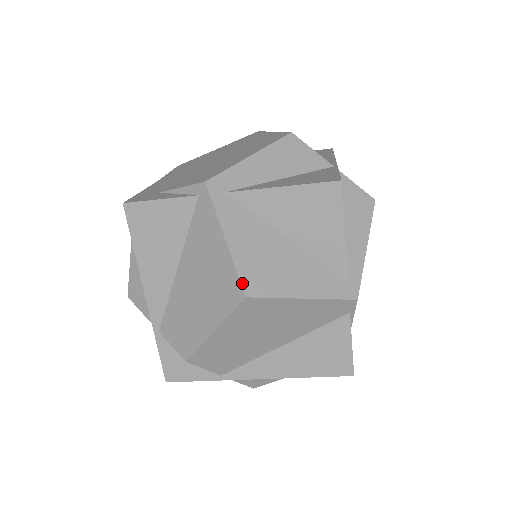
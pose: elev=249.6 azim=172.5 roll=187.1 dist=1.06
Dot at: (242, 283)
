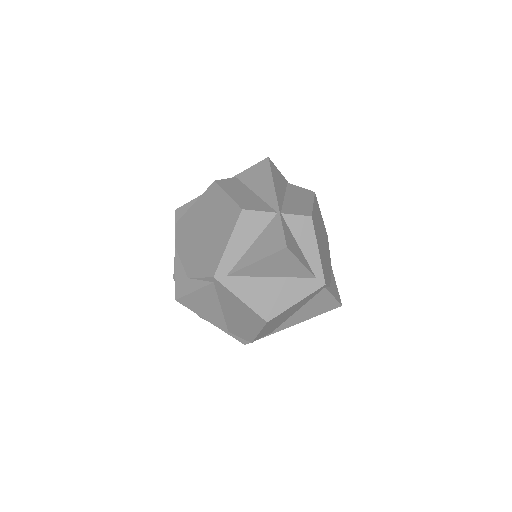
Dot at: (262, 317)
